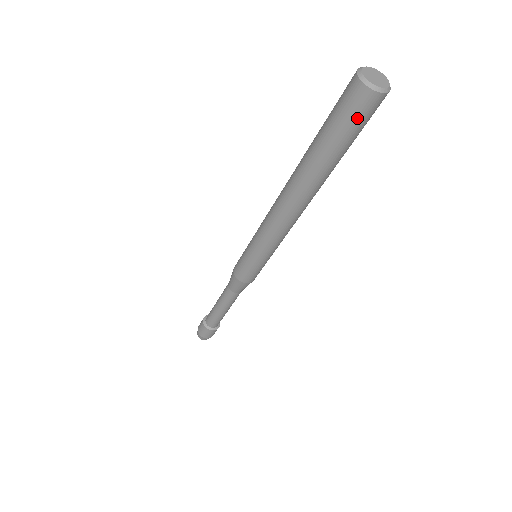
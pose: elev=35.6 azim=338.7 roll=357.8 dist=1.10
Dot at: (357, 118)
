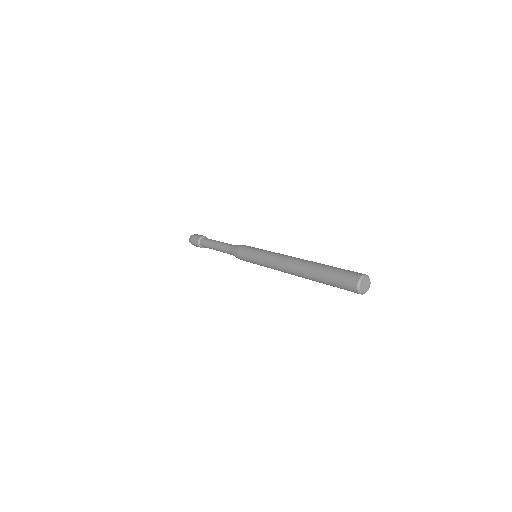
Dot at: (347, 290)
